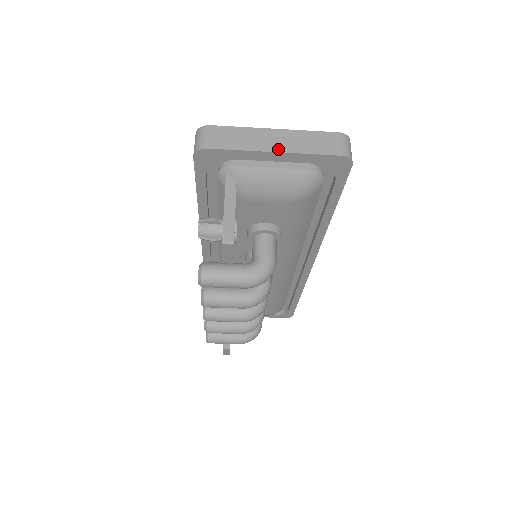
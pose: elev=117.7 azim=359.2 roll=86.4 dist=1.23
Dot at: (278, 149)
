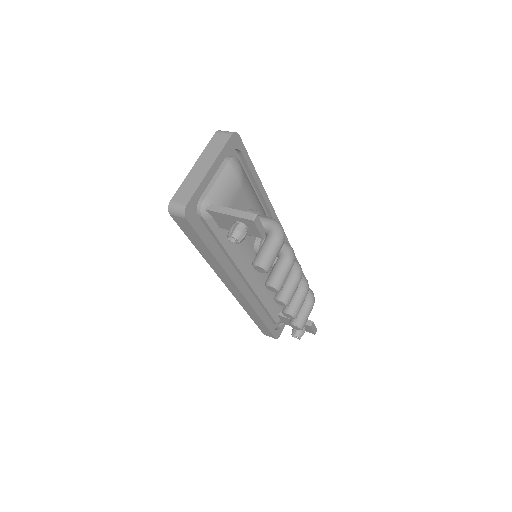
Dot at: (209, 166)
